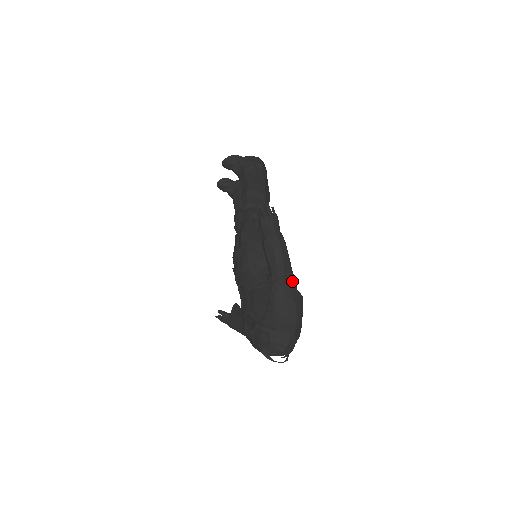
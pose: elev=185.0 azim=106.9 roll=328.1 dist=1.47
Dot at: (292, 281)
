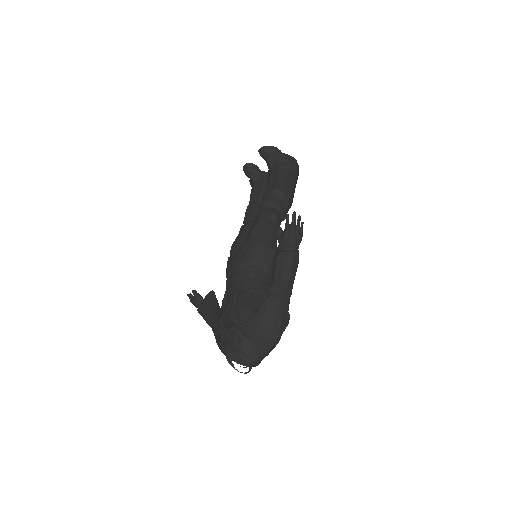
Dot at: (288, 301)
